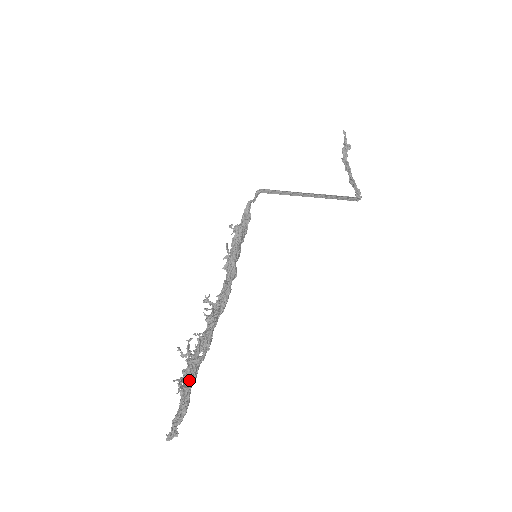
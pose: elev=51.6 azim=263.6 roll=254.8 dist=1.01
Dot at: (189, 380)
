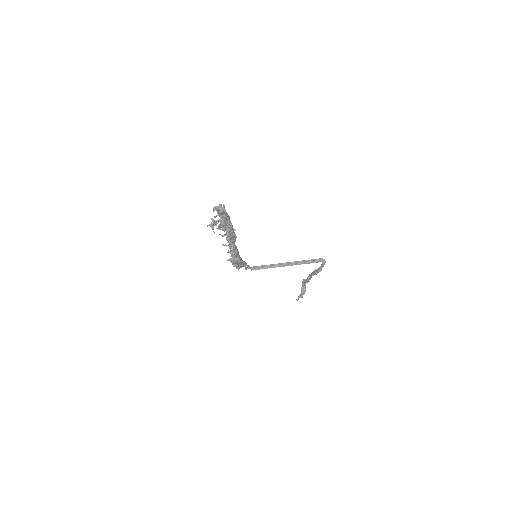
Dot at: occluded
